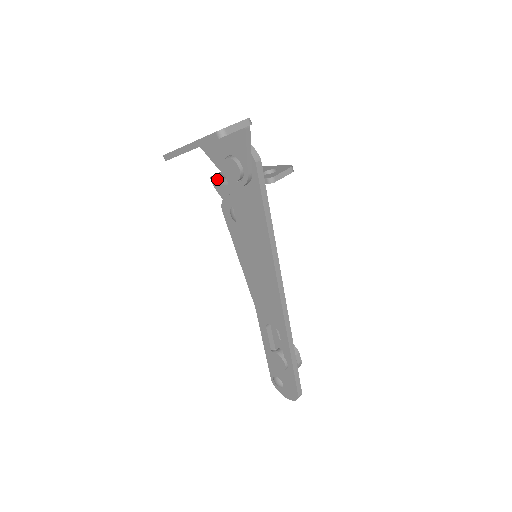
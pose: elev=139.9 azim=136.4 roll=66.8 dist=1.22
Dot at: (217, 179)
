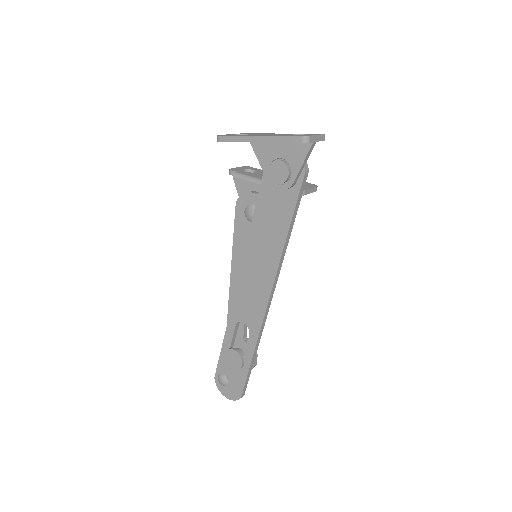
Dot at: (240, 173)
